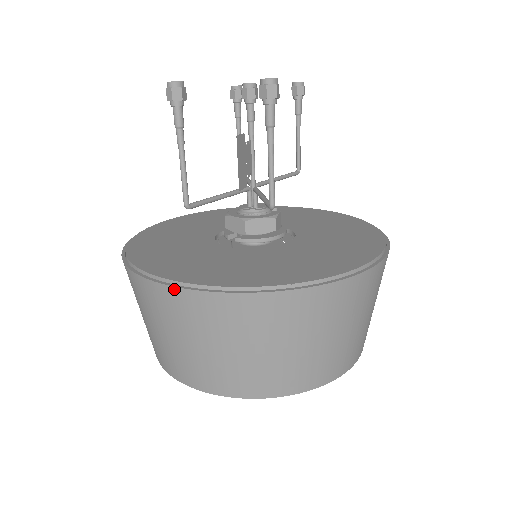
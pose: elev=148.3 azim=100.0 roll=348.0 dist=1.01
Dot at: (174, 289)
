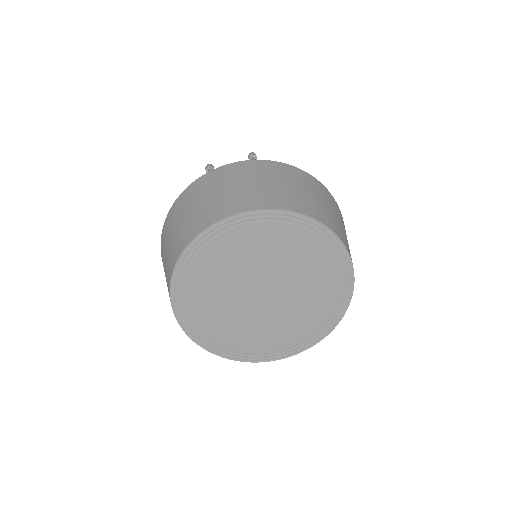
Dot at: (201, 177)
